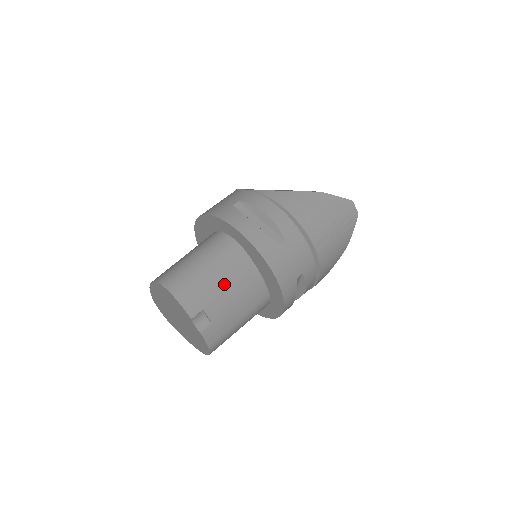
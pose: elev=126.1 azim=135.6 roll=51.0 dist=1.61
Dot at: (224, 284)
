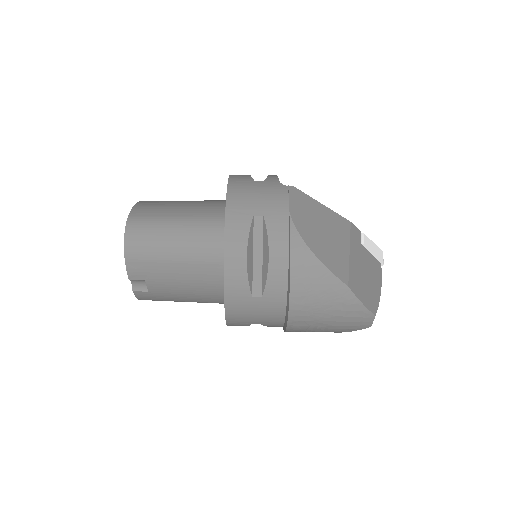
Dot at: (181, 276)
